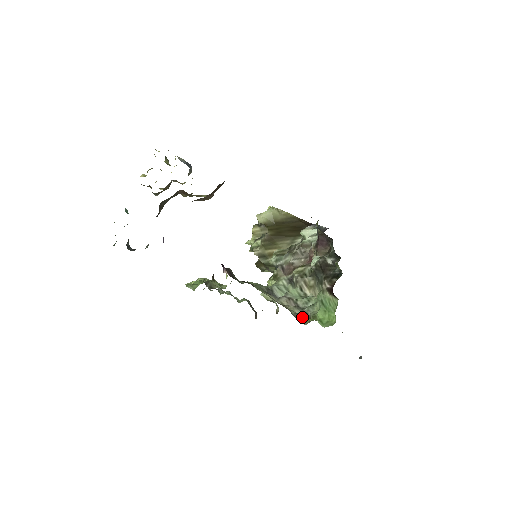
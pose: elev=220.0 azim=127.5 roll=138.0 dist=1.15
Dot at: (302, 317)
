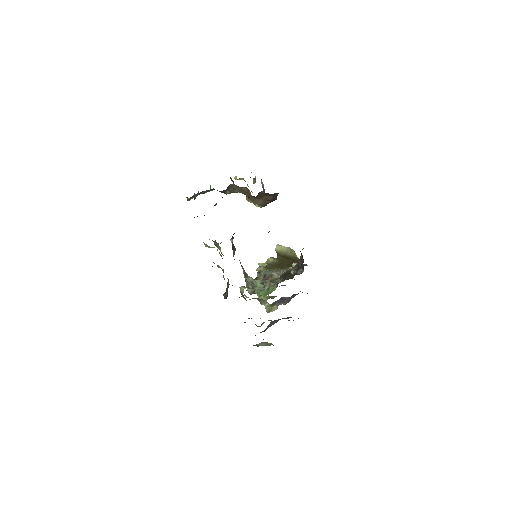
Dot at: (250, 291)
